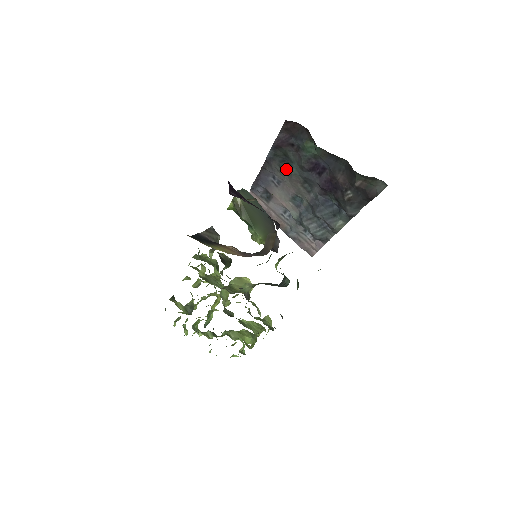
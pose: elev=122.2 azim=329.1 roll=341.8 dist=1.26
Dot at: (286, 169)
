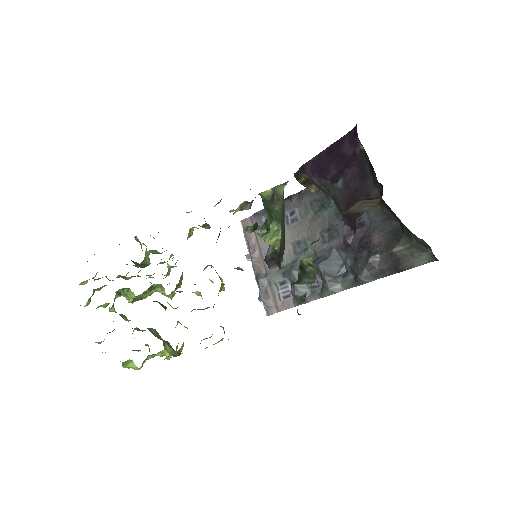
Dot at: (316, 210)
